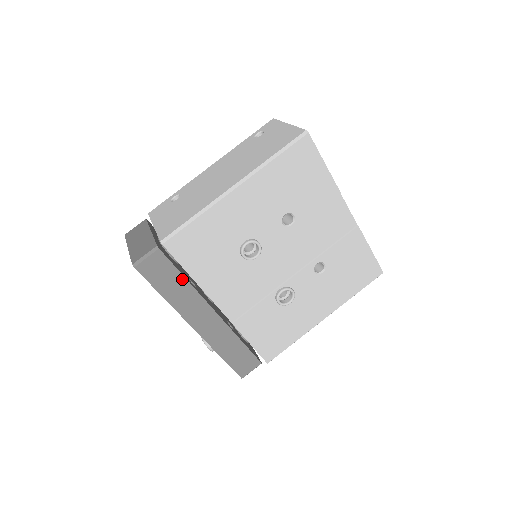
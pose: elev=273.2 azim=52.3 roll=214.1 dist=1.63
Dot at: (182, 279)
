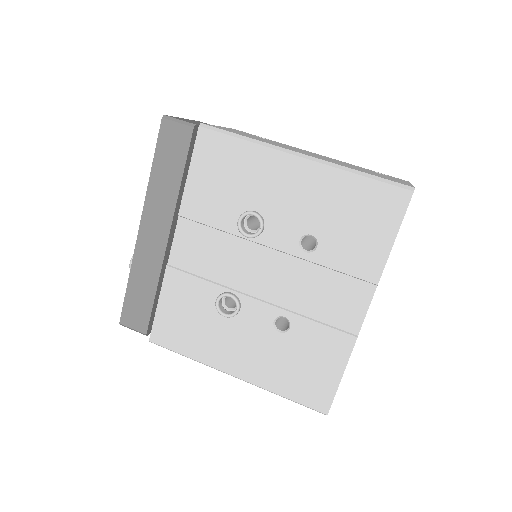
Dot at: (179, 175)
